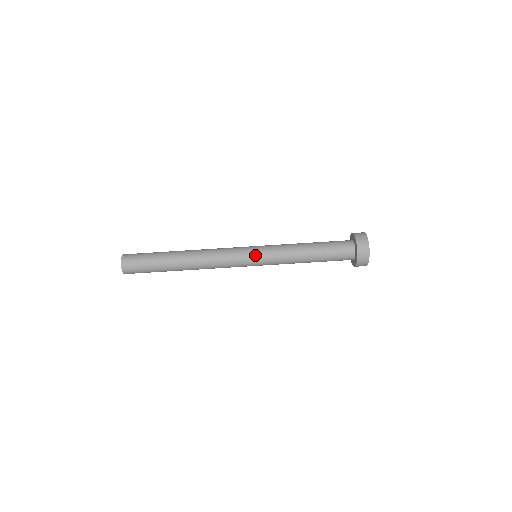
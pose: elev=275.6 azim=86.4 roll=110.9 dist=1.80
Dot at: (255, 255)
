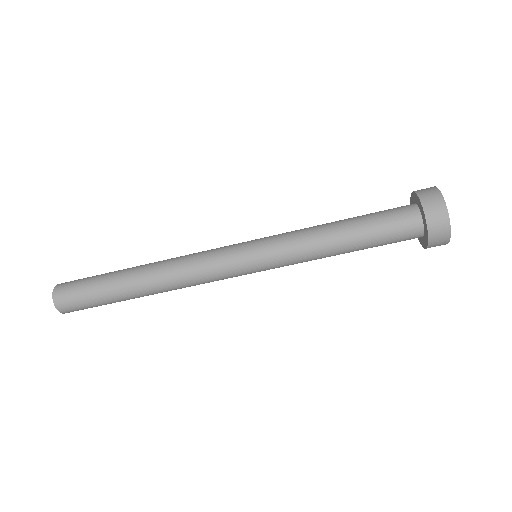
Dot at: (255, 268)
